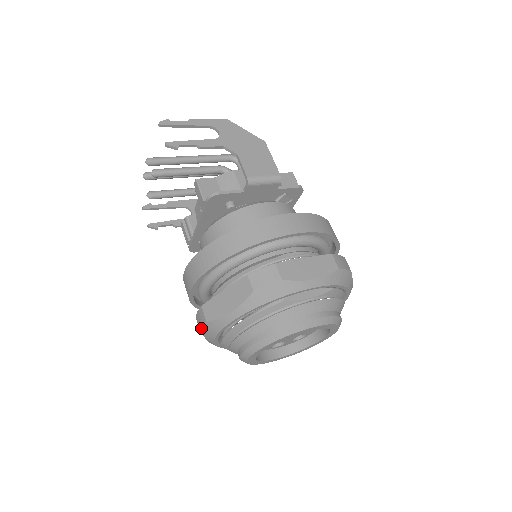
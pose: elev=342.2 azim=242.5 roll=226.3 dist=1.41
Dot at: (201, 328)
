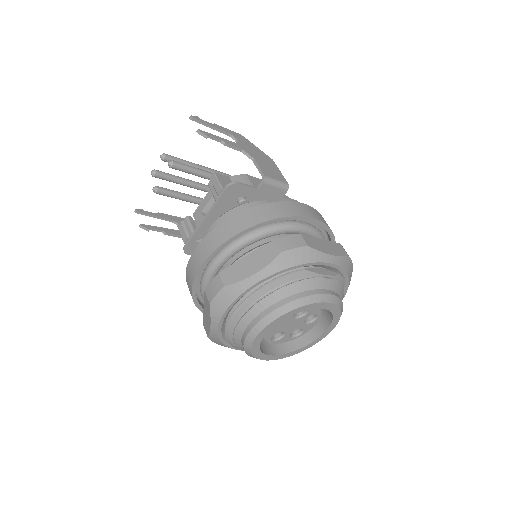
Dot at: (214, 297)
